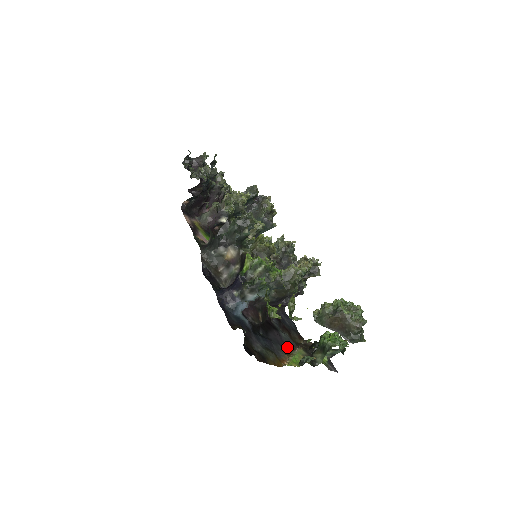
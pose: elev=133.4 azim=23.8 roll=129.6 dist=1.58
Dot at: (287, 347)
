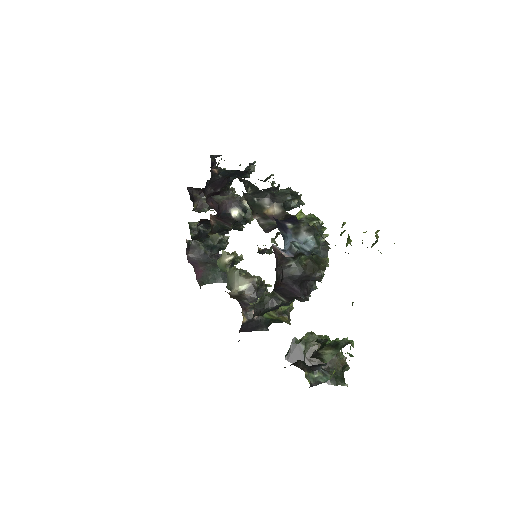
Dot at: occluded
